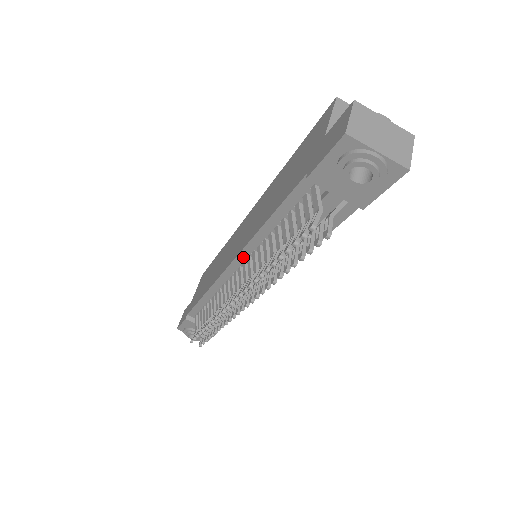
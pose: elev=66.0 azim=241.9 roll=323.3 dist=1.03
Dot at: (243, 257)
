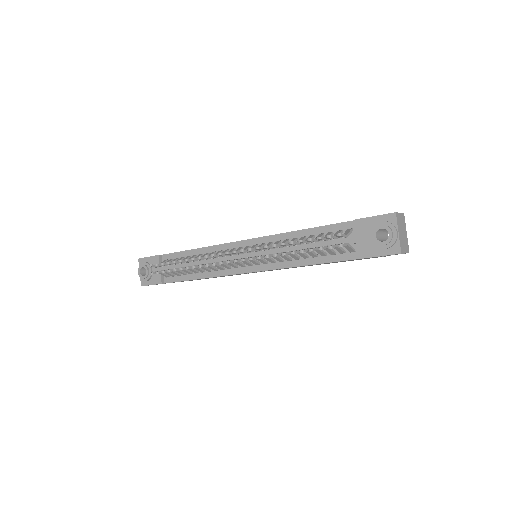
Dot at: (261, 241)
